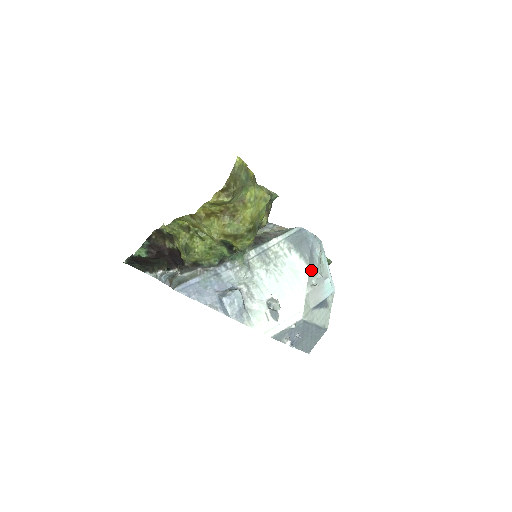
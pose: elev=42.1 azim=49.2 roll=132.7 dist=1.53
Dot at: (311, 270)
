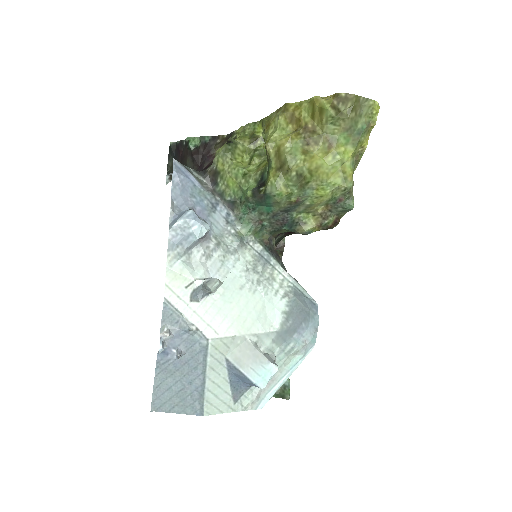
Dot at: (275, 337)
